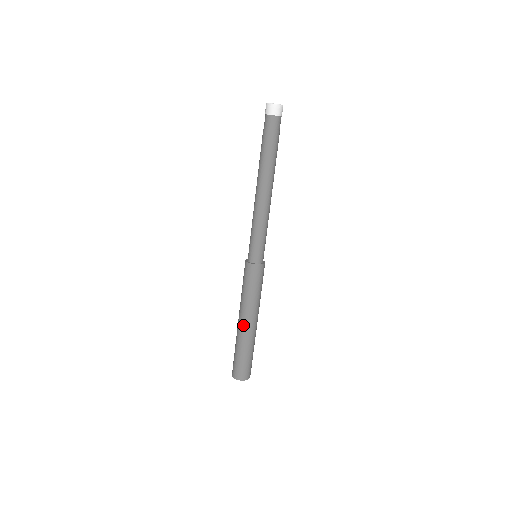
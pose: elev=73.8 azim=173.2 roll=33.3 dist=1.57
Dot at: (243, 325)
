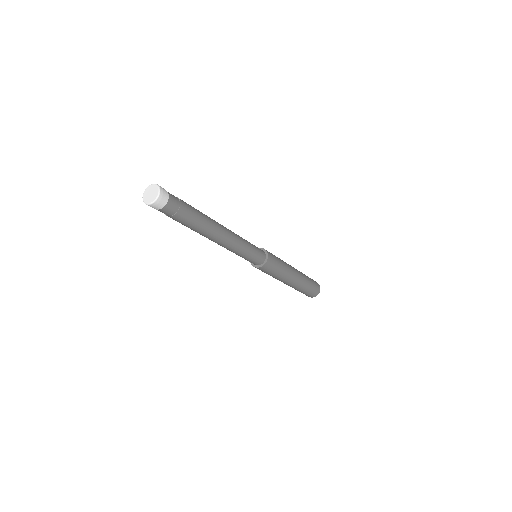
Dot at: occluded
